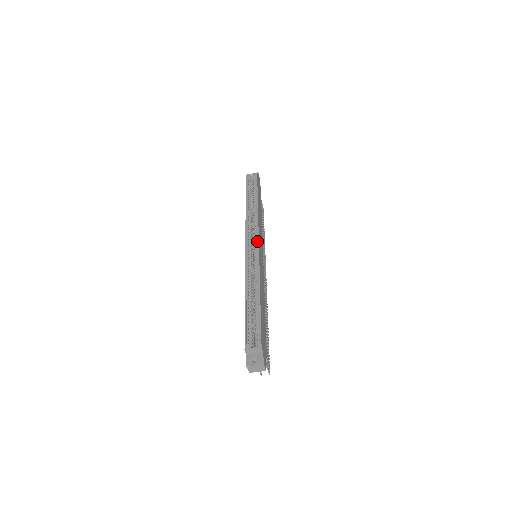
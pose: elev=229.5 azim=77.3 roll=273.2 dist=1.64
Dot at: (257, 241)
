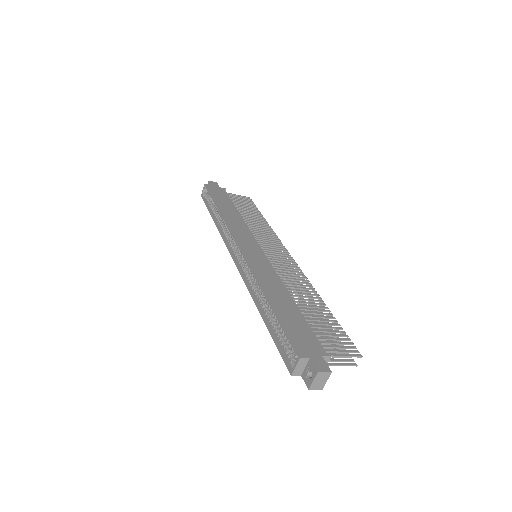
Dot at: occluded
